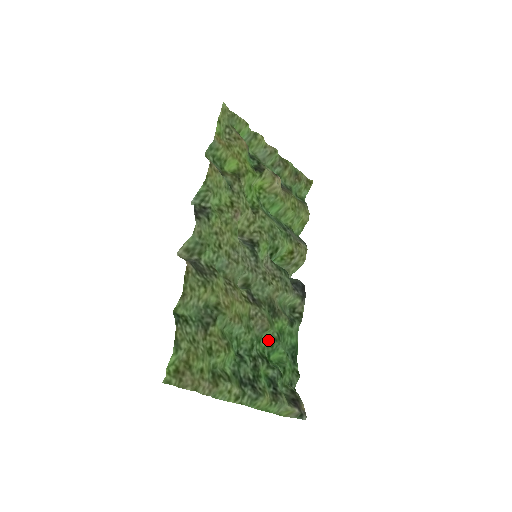
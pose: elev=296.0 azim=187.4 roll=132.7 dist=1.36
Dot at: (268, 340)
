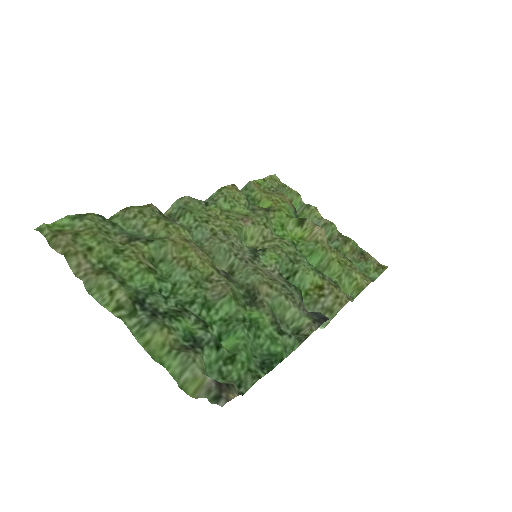
Dot at: (226, 318)
